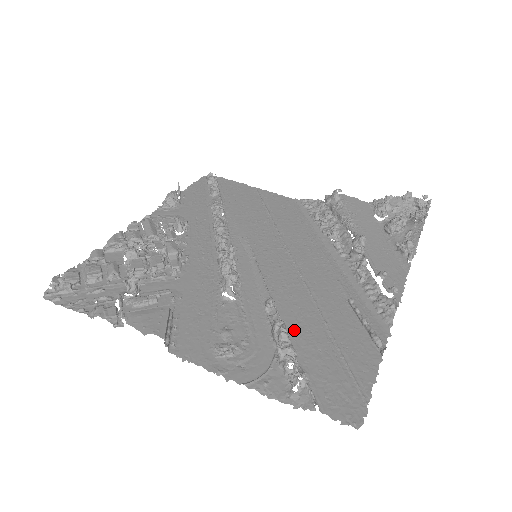
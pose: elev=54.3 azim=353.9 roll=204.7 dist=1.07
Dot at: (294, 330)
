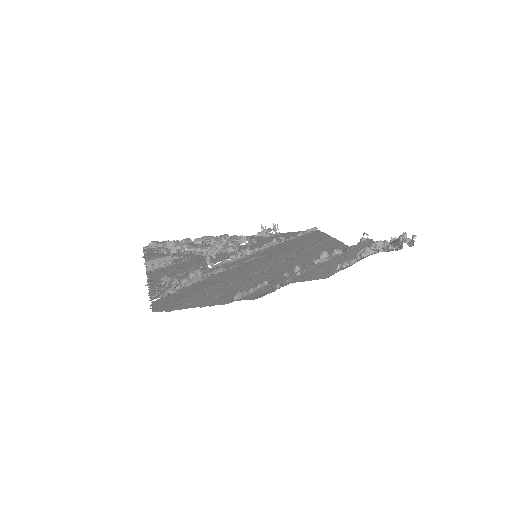
Dot at: (208, 281)
